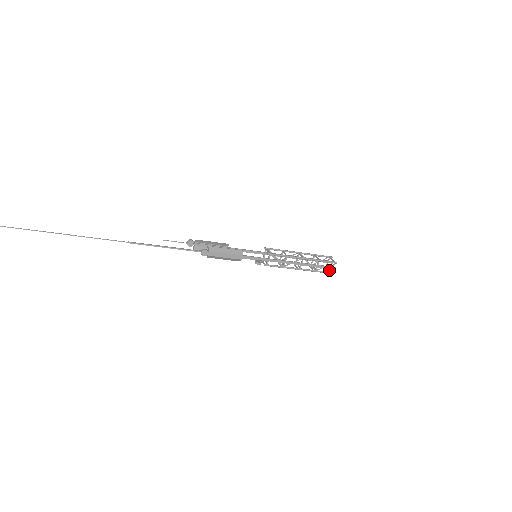
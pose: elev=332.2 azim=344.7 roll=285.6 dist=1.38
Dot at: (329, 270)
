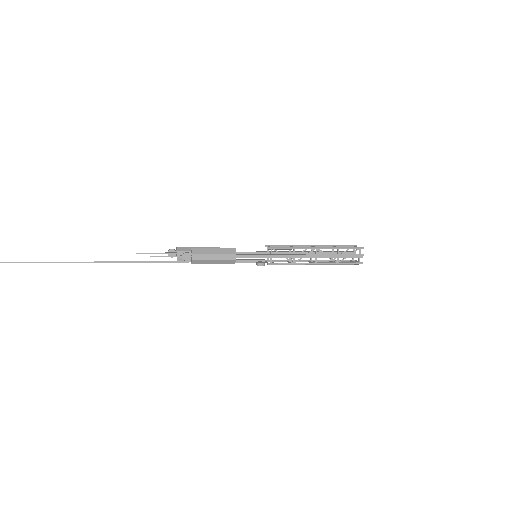
Dot at: occluded
